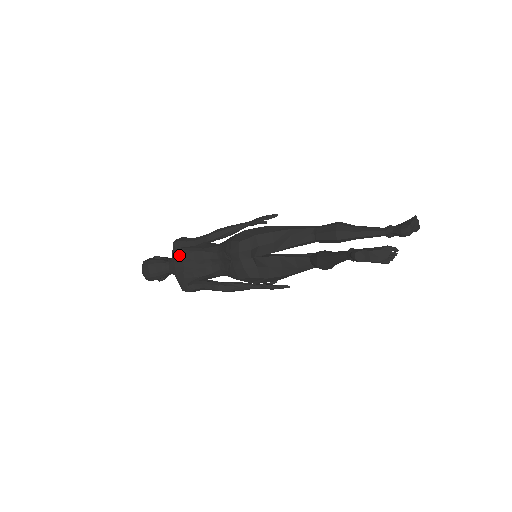
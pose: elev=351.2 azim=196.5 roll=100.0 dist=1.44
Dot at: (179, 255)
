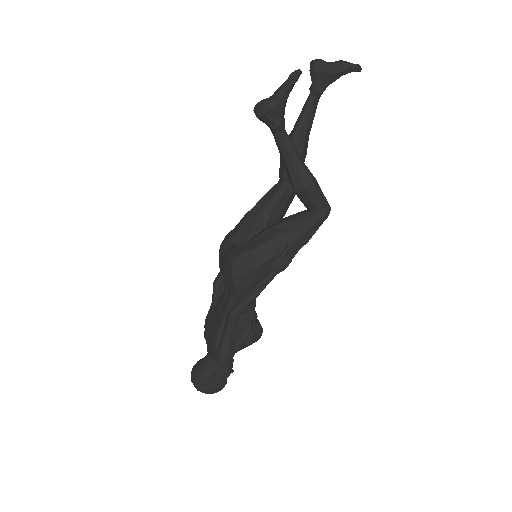
Dot at: (205, 328)
